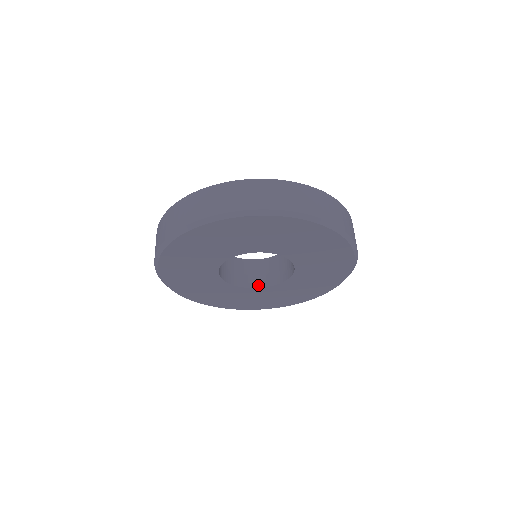
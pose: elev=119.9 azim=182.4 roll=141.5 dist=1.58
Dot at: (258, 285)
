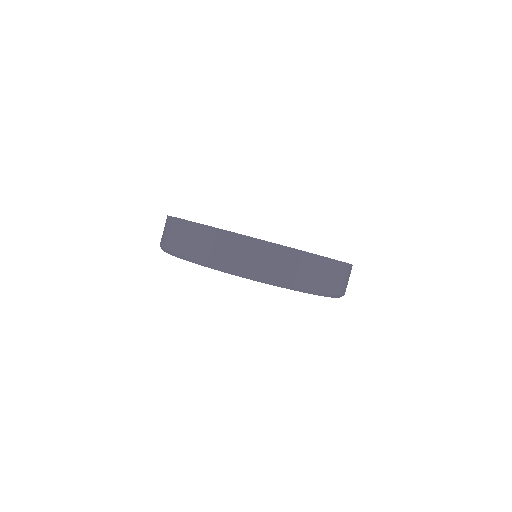
Dot at: occluded
